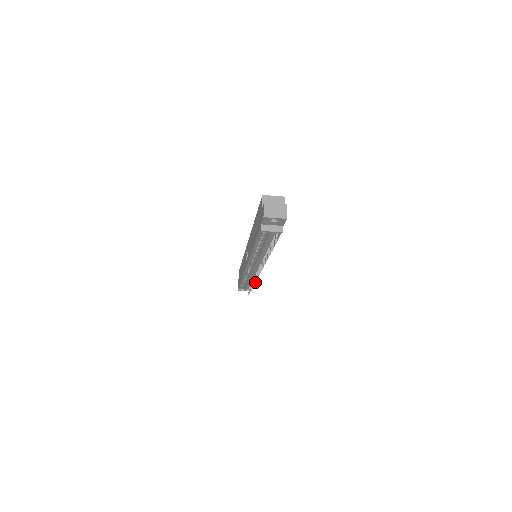
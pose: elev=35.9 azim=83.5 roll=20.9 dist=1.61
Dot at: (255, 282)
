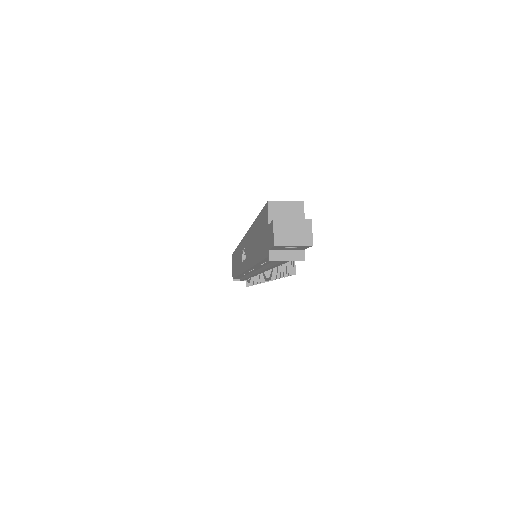
Dot at: (256, 283)
